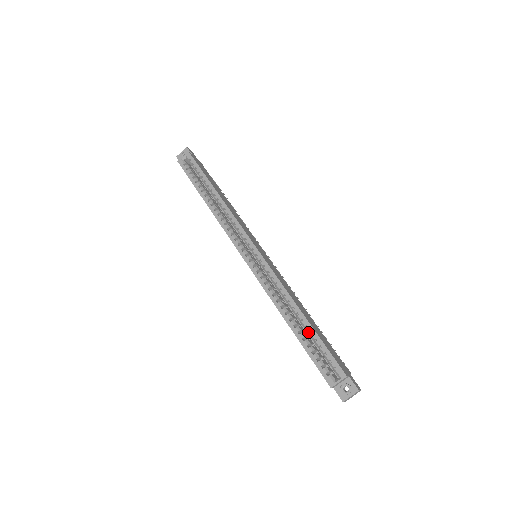
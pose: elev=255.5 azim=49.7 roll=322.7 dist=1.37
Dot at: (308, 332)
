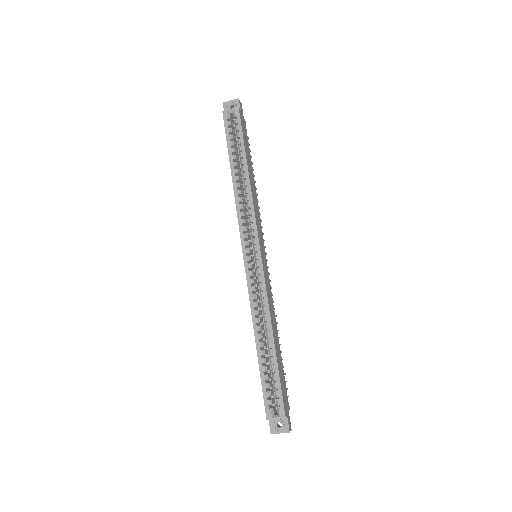
Dot at: (271, 360)
